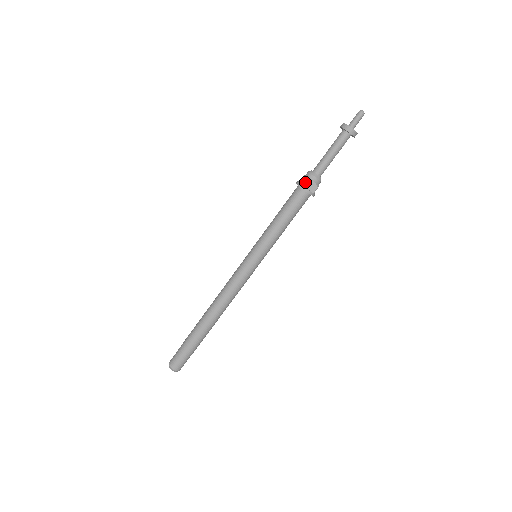
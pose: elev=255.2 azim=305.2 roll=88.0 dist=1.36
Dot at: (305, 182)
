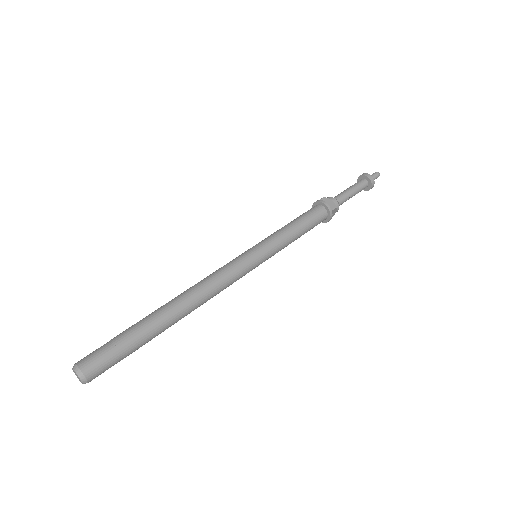
Dot at: (324, 199)
